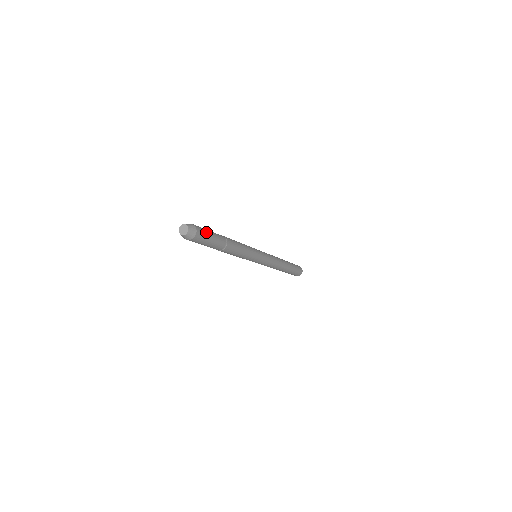
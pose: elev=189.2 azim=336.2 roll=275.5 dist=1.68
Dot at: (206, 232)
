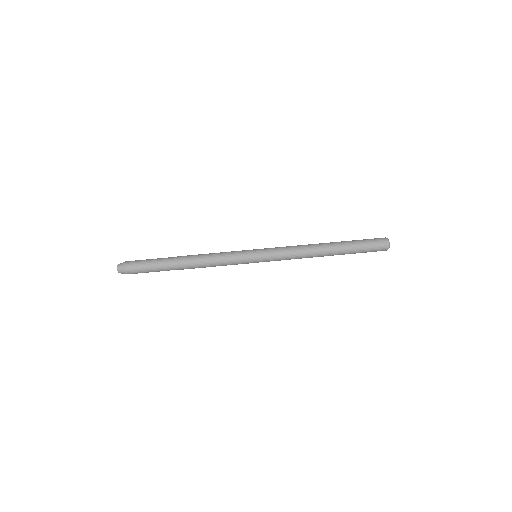
Dot at: (142, 270)
